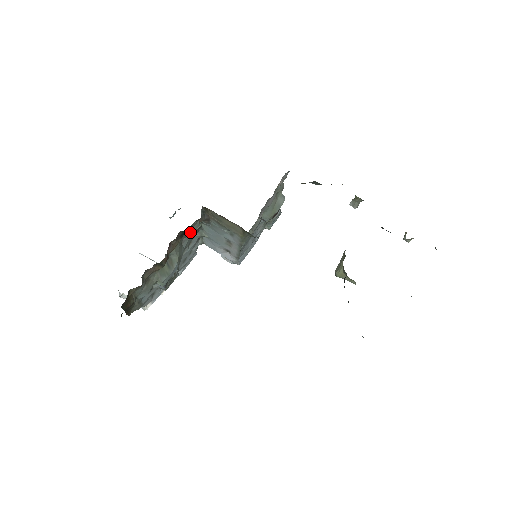
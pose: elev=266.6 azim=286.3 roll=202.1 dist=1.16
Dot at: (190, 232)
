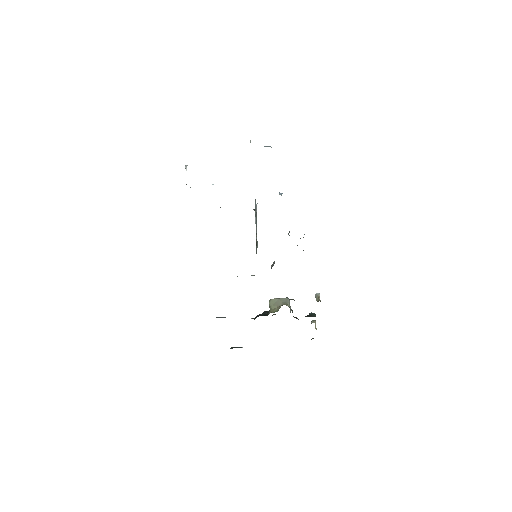
Dot at: occluded
